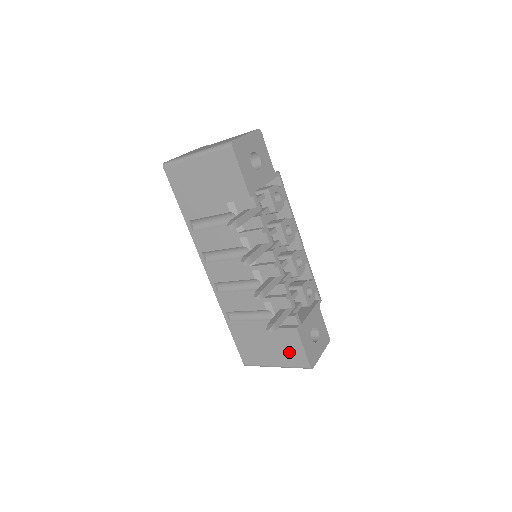
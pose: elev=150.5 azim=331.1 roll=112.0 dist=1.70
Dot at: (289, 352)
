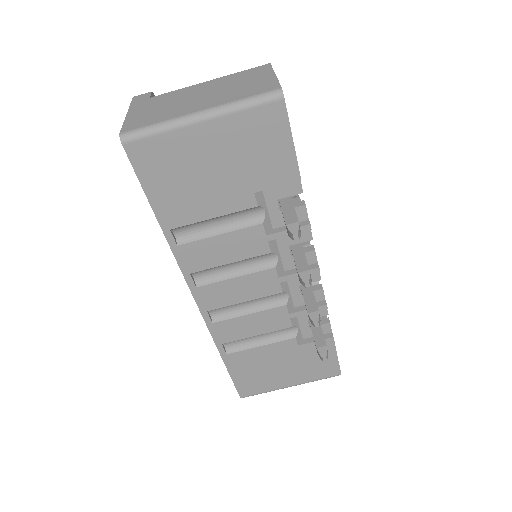
Dot at: (315, 366)
